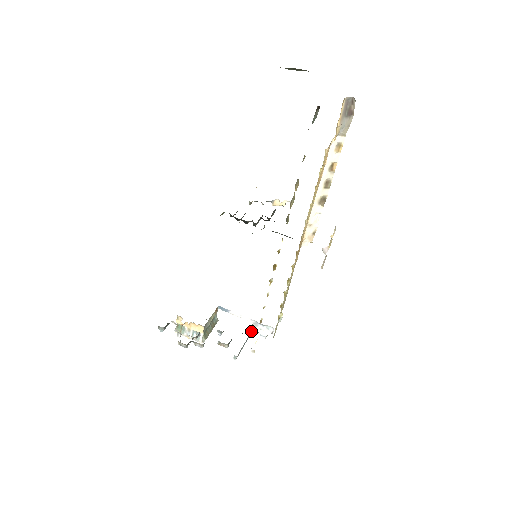
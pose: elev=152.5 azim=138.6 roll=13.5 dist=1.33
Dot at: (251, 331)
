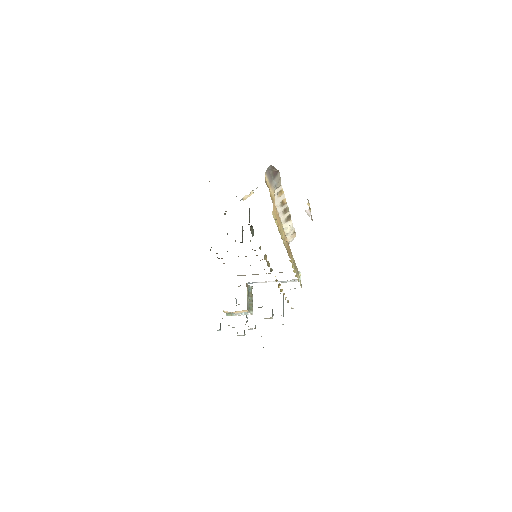
Dot at: occluded
